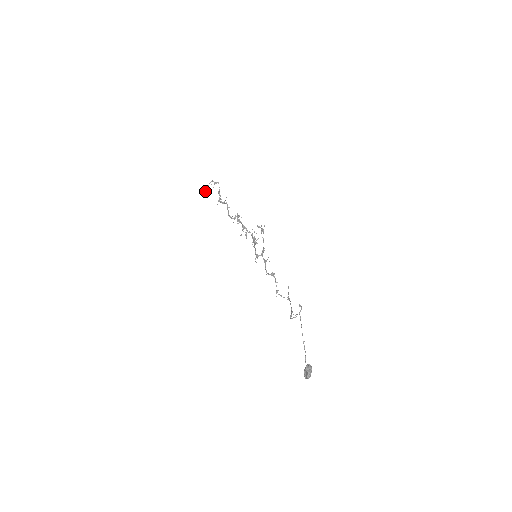
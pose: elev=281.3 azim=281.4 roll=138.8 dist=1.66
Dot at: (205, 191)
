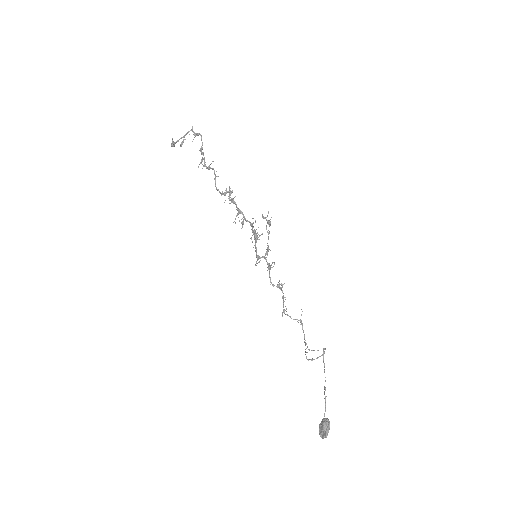
Dot at: occluded
